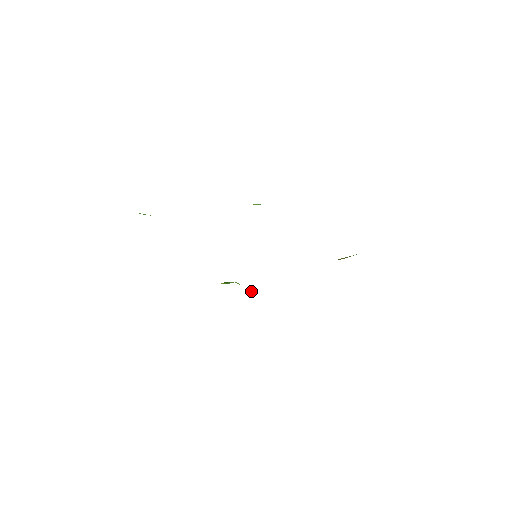
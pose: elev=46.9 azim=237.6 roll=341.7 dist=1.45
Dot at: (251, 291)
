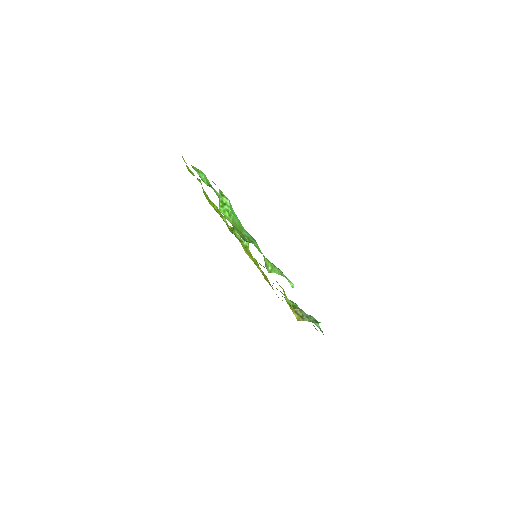
Dot at: (244, 243)
